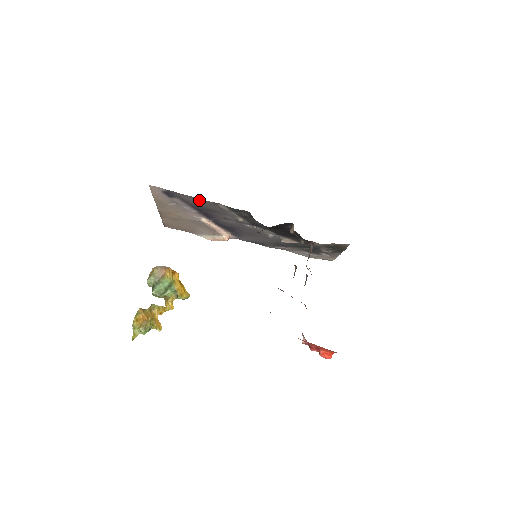
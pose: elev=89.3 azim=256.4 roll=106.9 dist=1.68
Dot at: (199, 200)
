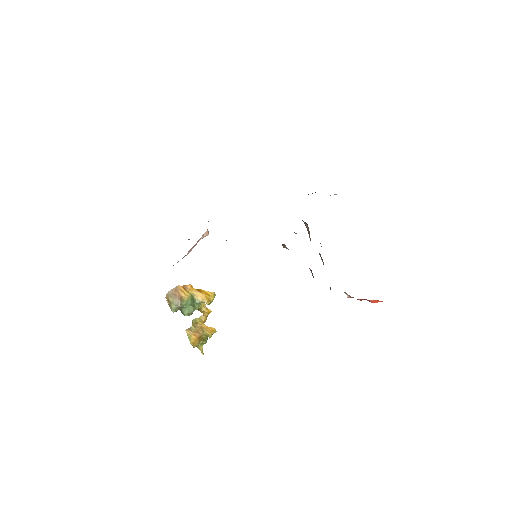
Dot at: occluded
